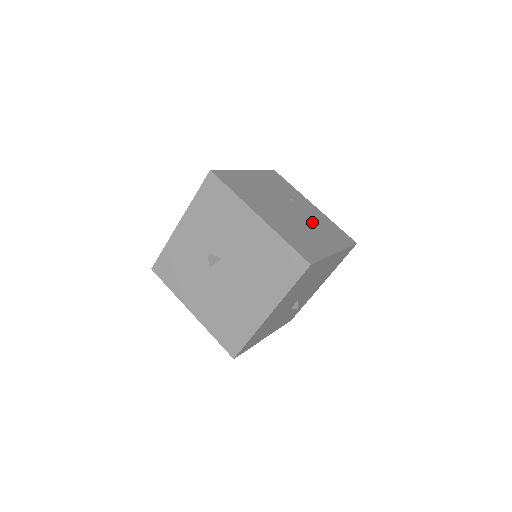
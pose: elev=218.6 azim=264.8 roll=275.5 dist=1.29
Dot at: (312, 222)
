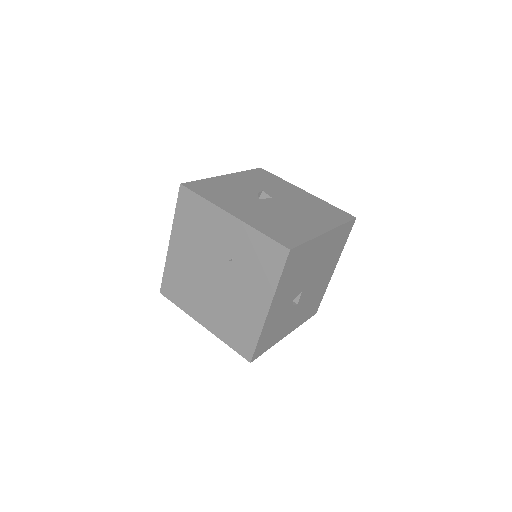
Dot at: occluded
